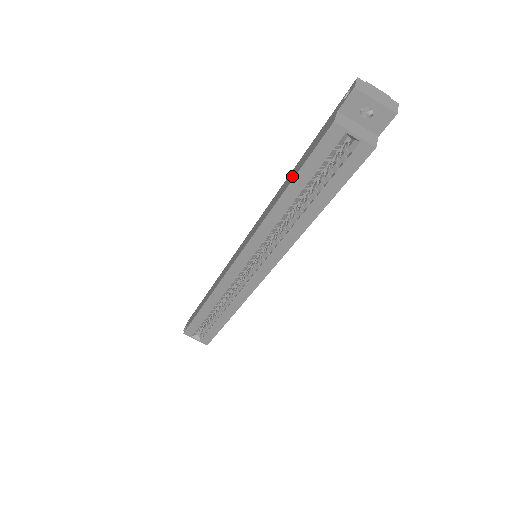
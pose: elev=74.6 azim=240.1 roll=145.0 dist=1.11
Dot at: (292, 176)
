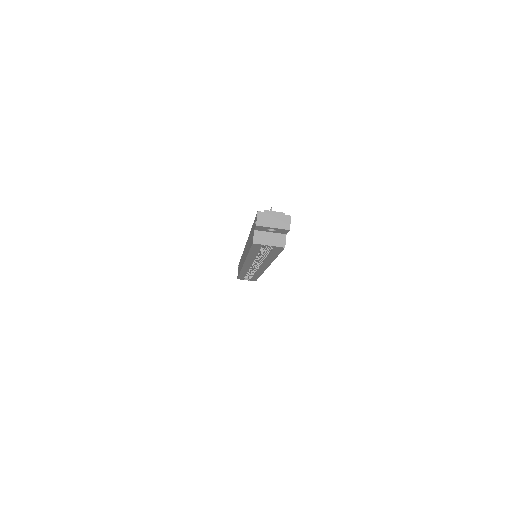
Dot at: (249, 245)
